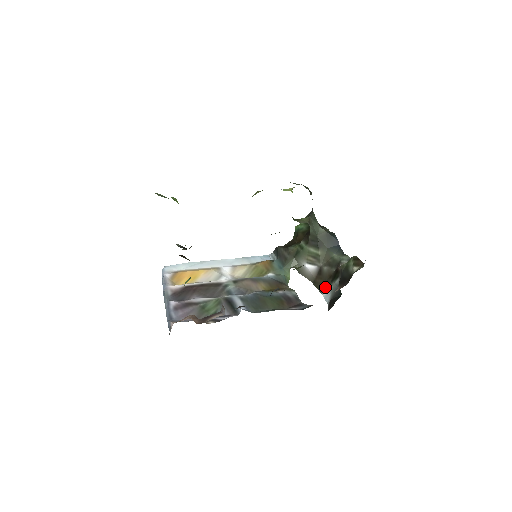
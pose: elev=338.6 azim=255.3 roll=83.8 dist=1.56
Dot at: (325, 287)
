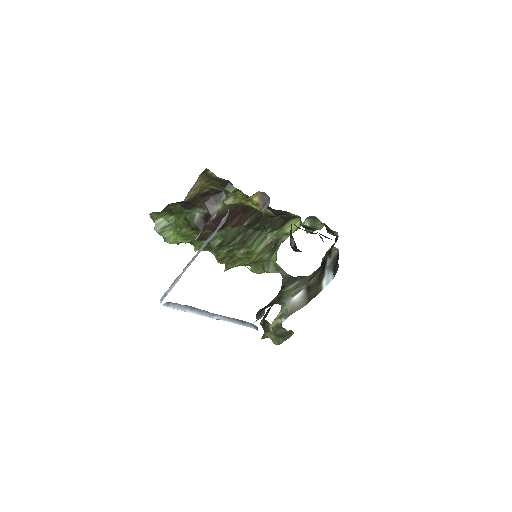
Dot at: (321, 282)
